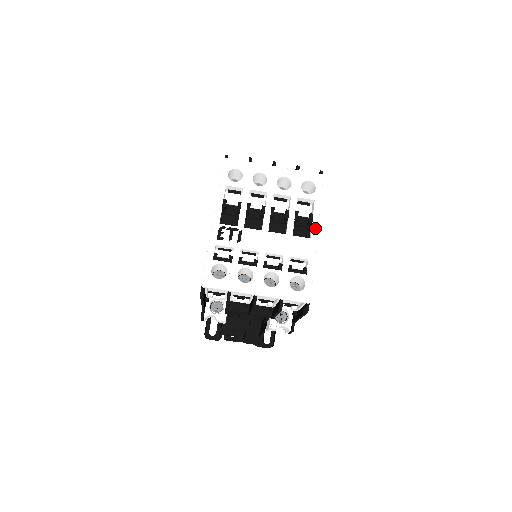
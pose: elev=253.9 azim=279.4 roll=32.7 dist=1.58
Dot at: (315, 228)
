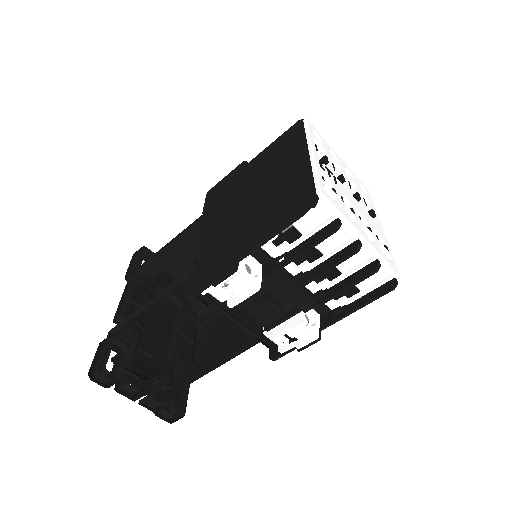
Dot at: (379, 221)
